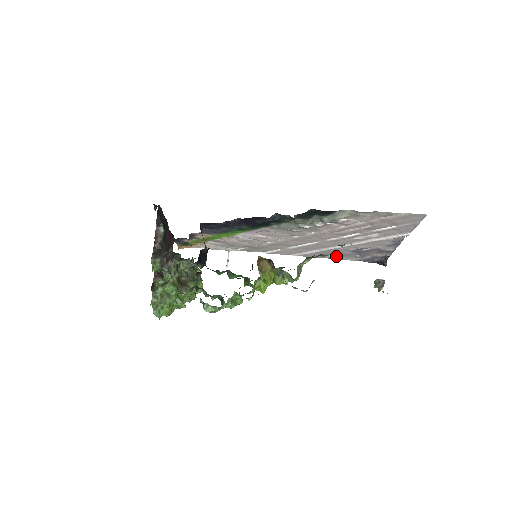
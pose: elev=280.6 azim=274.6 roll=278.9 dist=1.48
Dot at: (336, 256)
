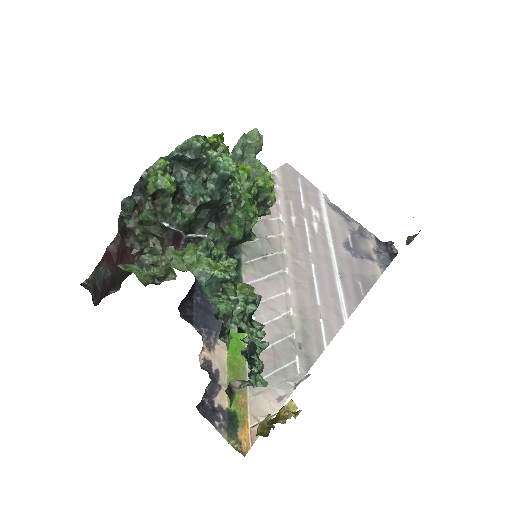
Dot at: (364, 281)
